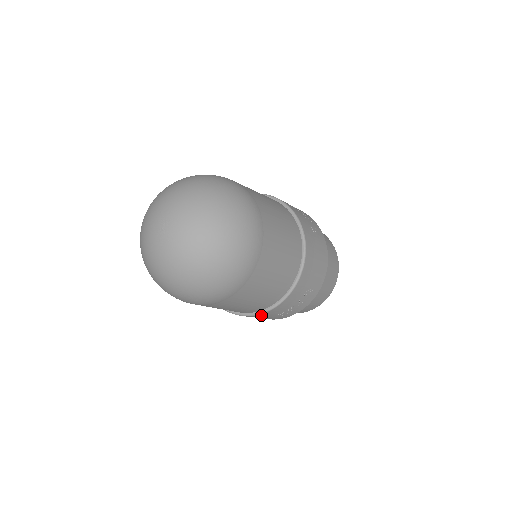
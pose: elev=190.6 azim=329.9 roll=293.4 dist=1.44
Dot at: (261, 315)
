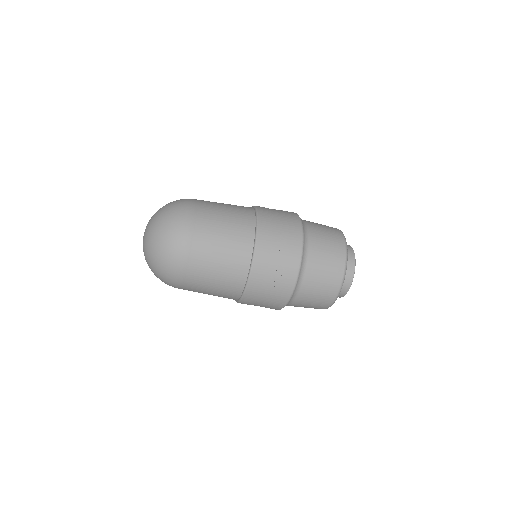
Dot at: (257, 269)
